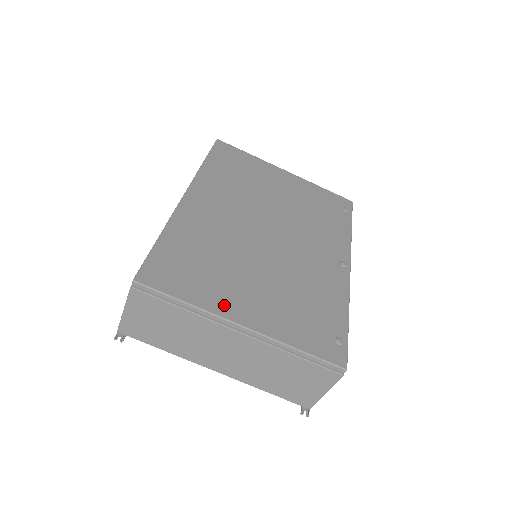
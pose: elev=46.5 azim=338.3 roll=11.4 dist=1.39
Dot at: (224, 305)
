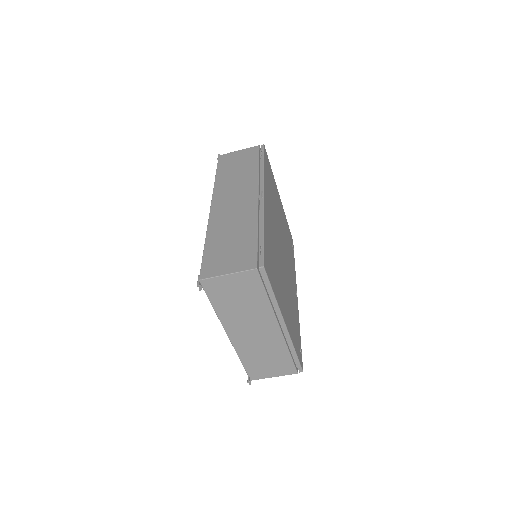
Dot at: occluded
